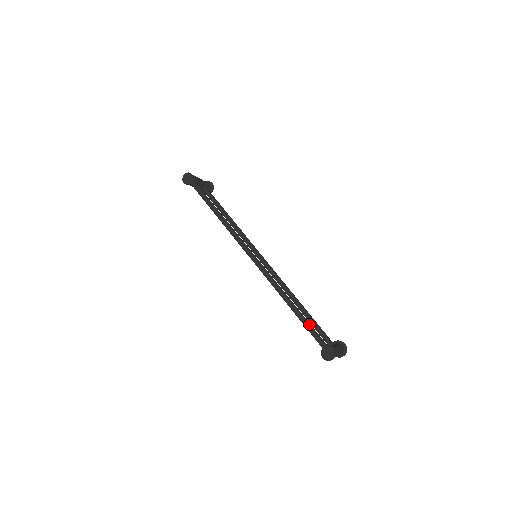
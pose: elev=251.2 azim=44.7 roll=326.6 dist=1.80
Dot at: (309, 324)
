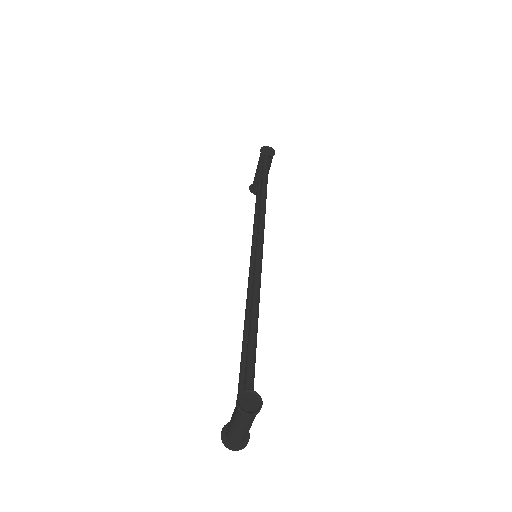
Dot at: occluded
